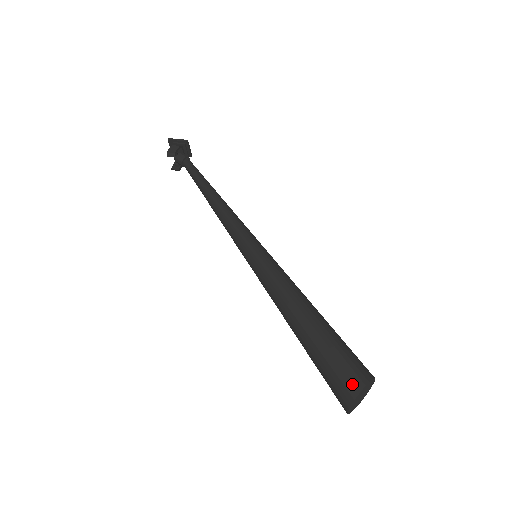
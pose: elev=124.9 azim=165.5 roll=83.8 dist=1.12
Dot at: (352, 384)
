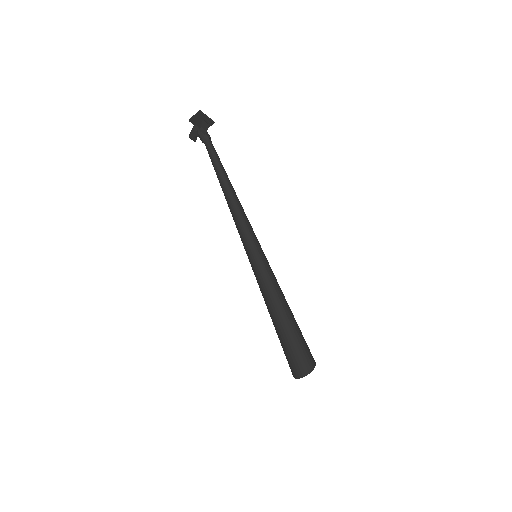
Dot at: (310, 365)
